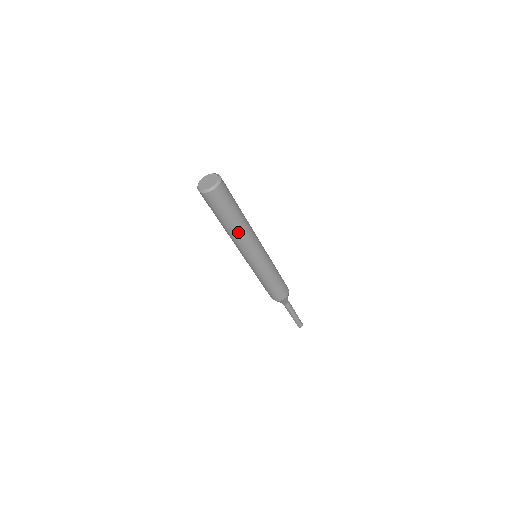
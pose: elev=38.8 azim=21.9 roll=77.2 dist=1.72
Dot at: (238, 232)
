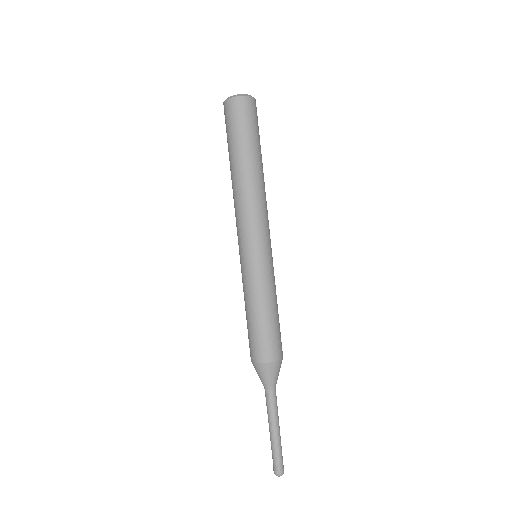
Dot at: (263, 180)
